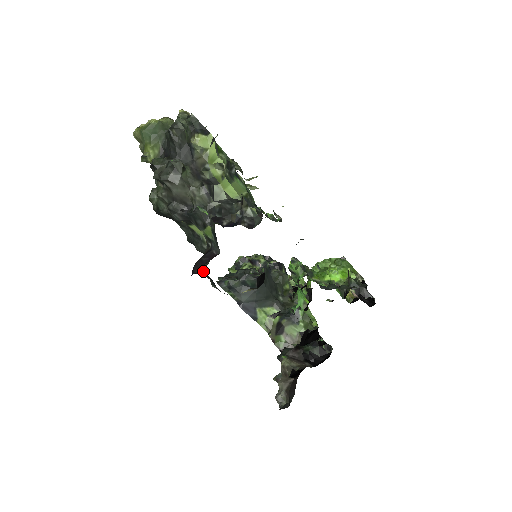
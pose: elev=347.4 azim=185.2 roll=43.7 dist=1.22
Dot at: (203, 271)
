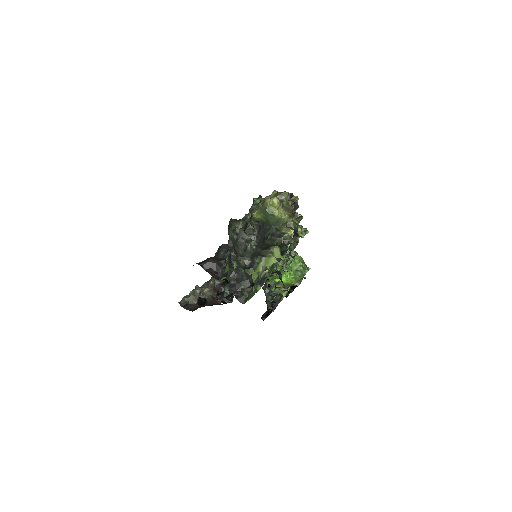
Dot at: (218, 249)
